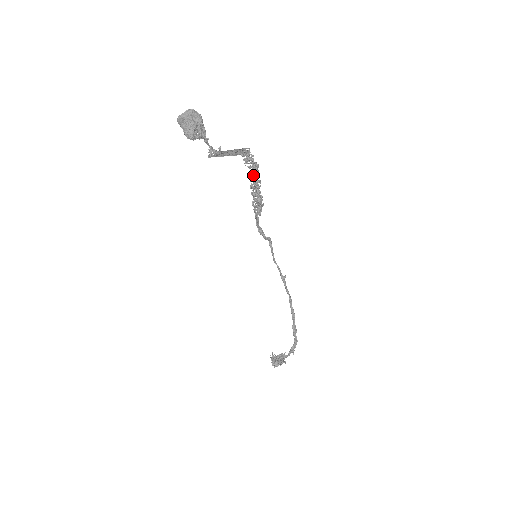
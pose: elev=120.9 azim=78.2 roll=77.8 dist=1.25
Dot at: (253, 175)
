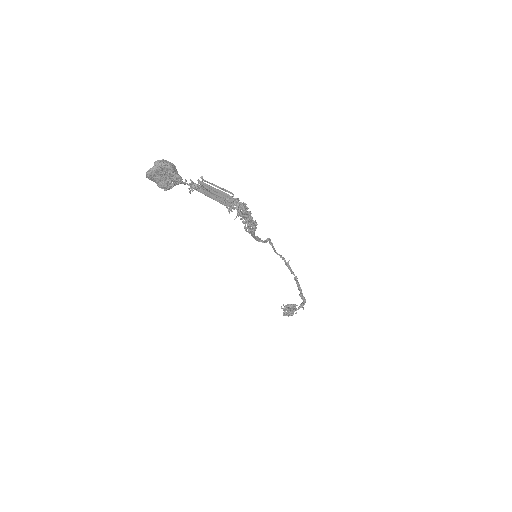
Dot at: (241, 211)
